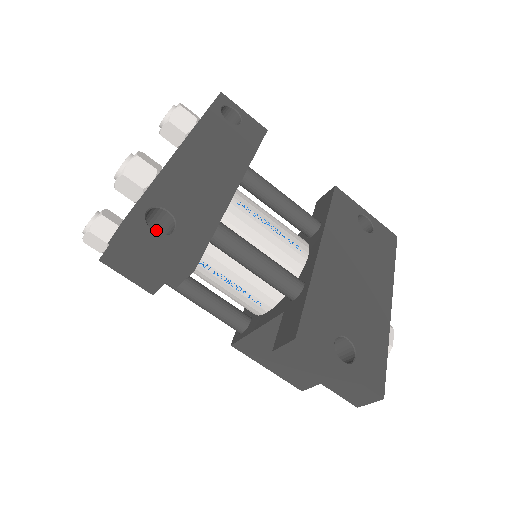
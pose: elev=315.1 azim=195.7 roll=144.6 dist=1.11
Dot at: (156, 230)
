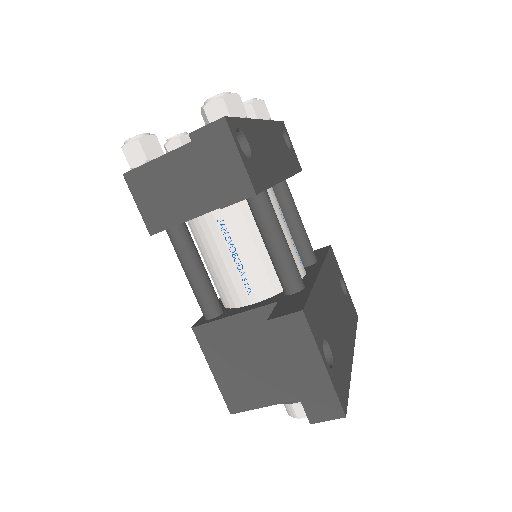
Dot at: occluded
